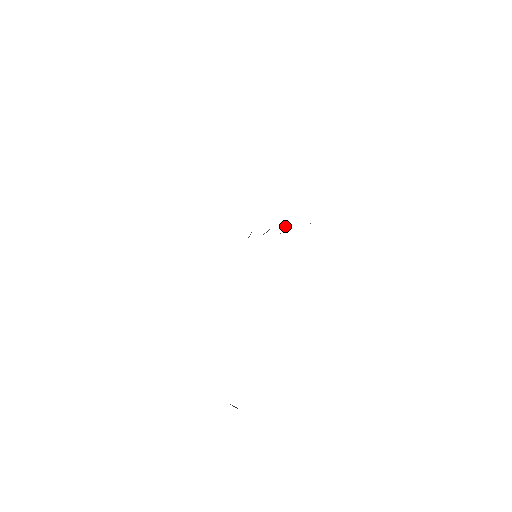
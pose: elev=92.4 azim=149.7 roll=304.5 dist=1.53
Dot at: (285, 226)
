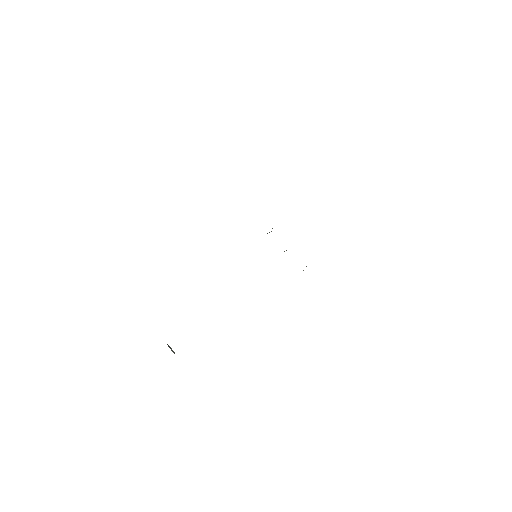
Dot at: (286, 250)
